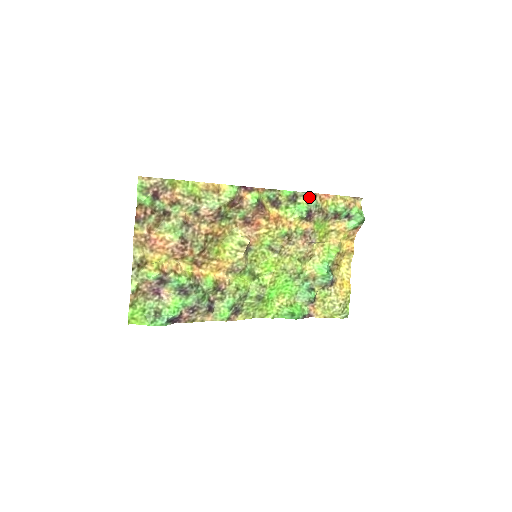
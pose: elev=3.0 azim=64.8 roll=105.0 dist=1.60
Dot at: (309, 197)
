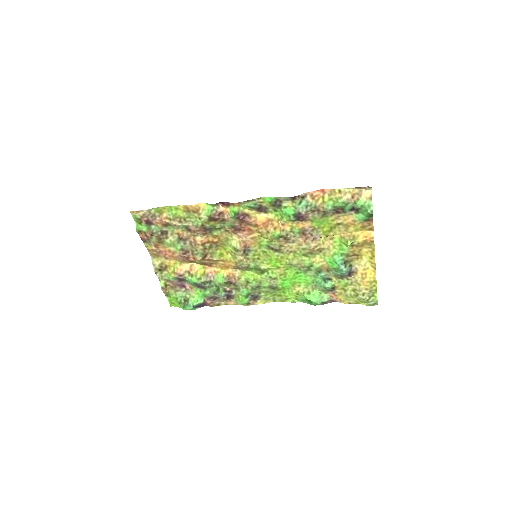
Dot at: (294, 200)
